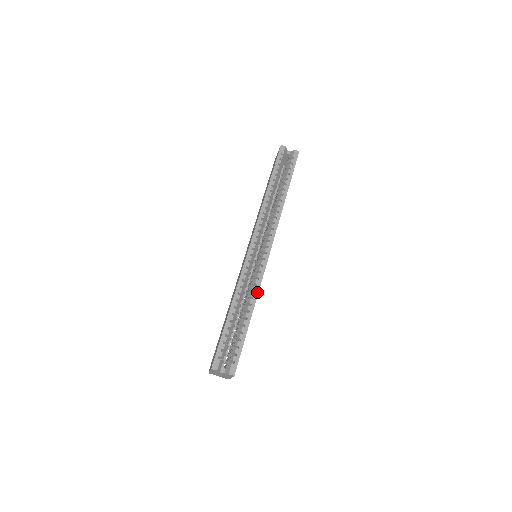
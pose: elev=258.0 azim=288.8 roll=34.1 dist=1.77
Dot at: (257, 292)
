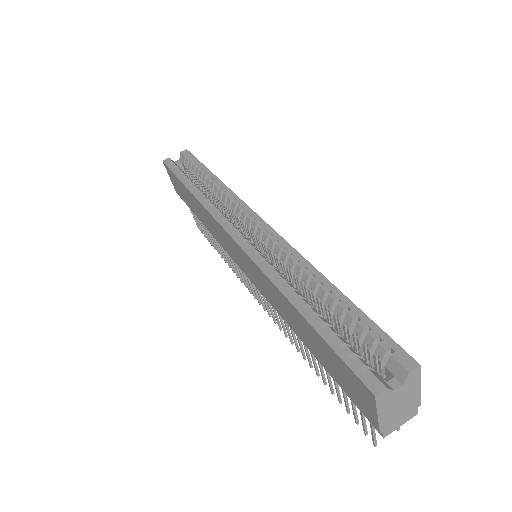
Dot at: (301, 258)
